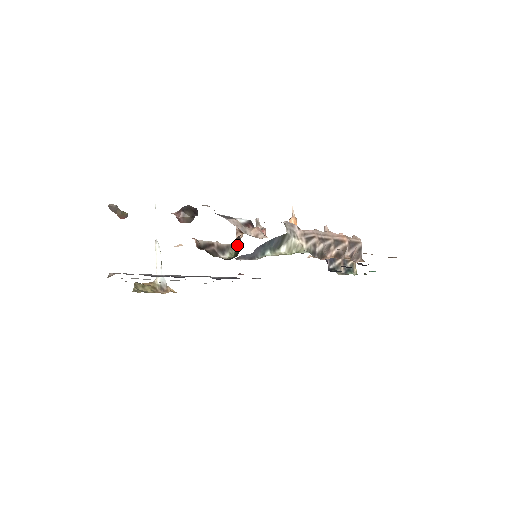
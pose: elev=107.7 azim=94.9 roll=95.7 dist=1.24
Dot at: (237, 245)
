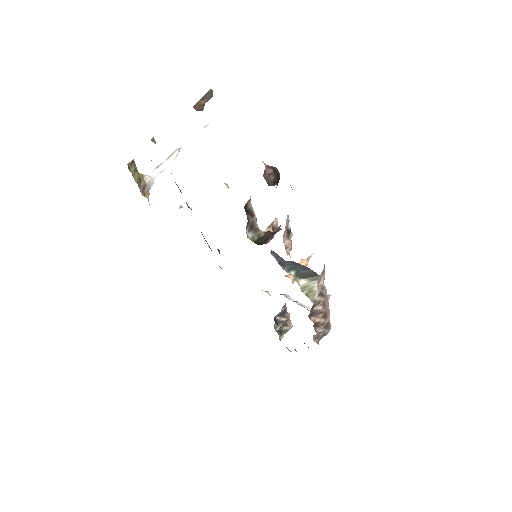
Dot at: (264, 236)
